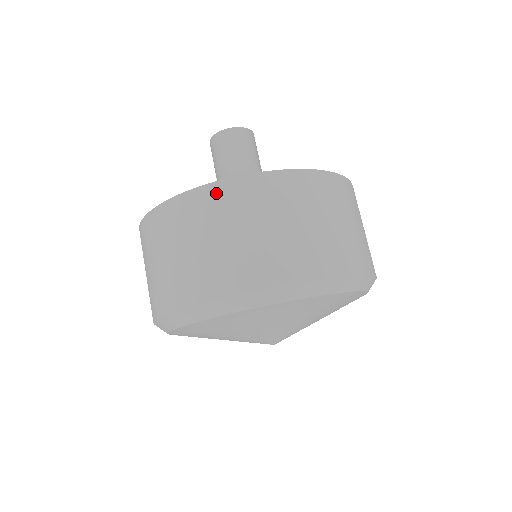
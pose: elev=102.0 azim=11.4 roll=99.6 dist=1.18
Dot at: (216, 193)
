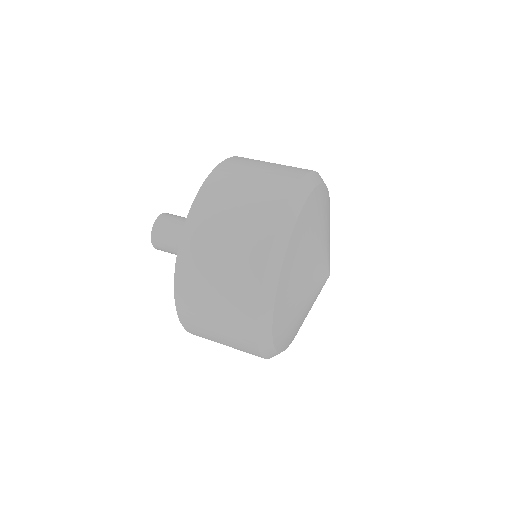
Dot at: (227, 166)
